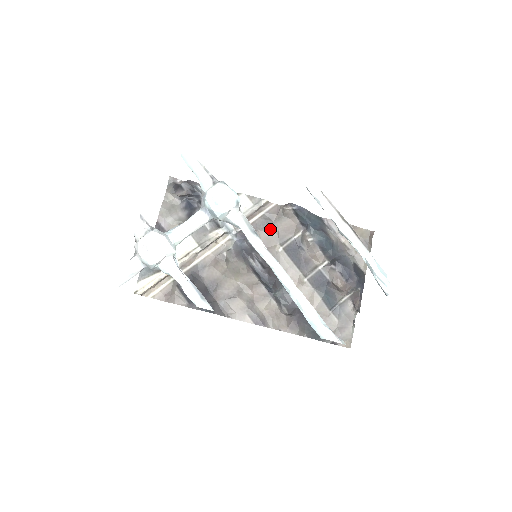
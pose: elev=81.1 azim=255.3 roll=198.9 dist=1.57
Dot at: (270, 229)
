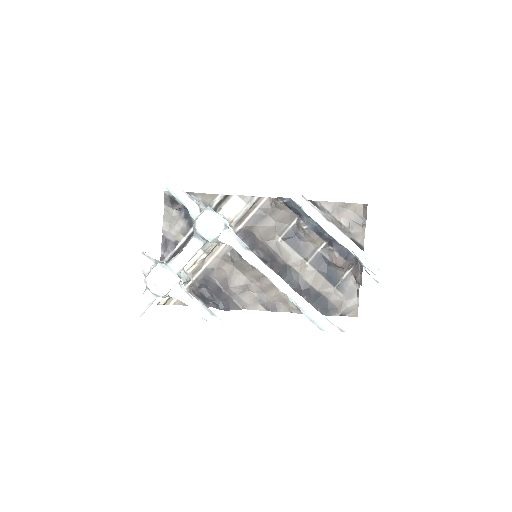
Dot at: (266, 222)
